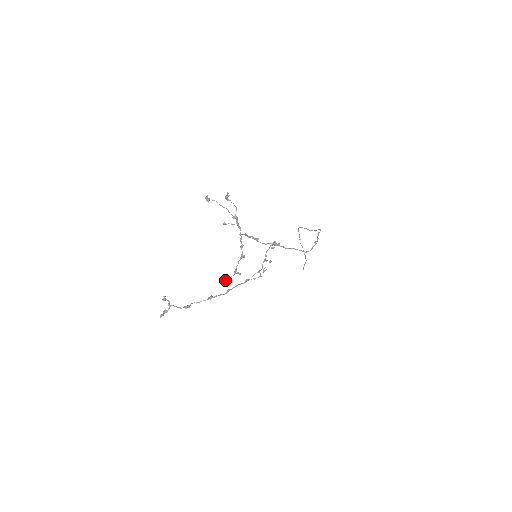
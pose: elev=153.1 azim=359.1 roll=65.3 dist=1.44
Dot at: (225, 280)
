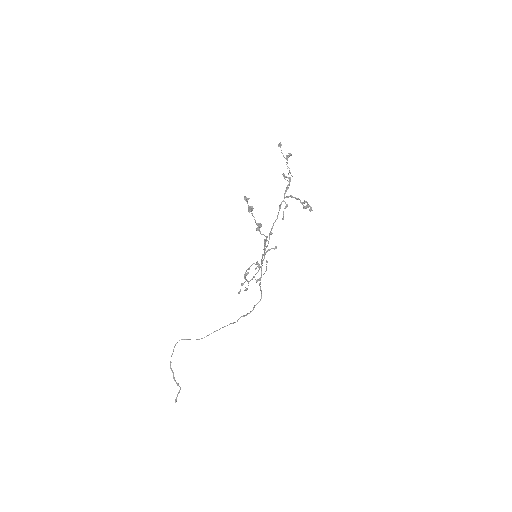
Dot at: (304, 206)
